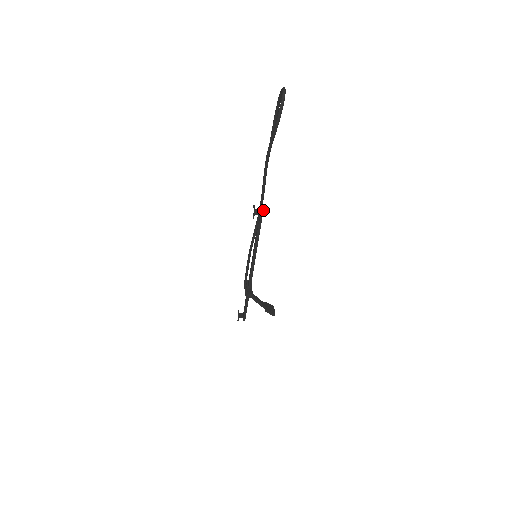
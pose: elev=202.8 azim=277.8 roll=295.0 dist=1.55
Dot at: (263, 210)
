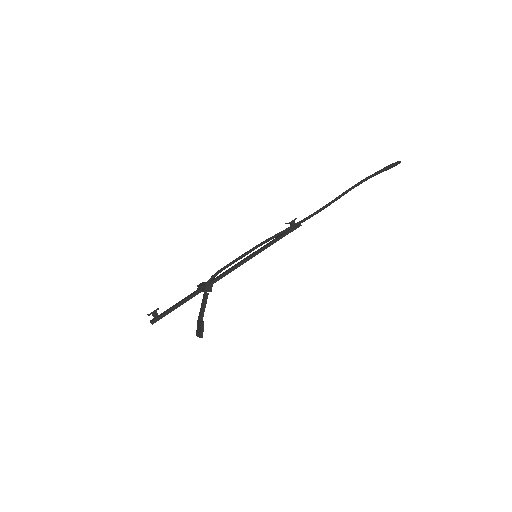
Dot at: occluded
